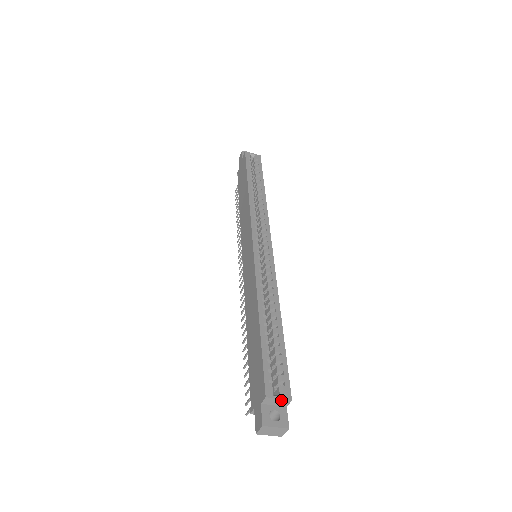
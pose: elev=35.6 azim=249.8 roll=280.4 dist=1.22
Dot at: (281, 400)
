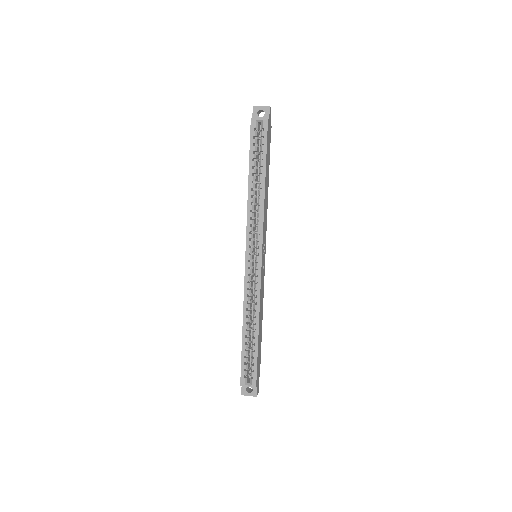
Dot at: (250, 386)
